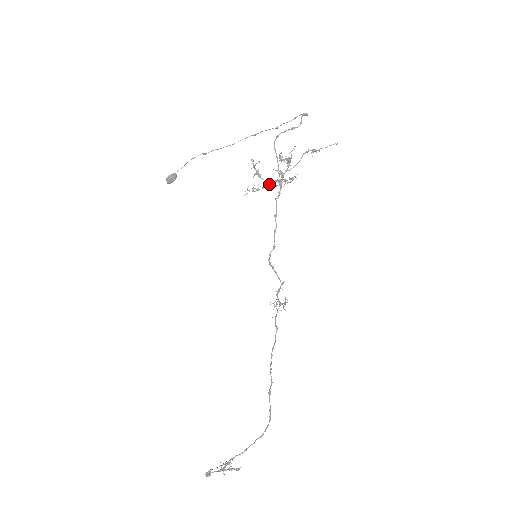
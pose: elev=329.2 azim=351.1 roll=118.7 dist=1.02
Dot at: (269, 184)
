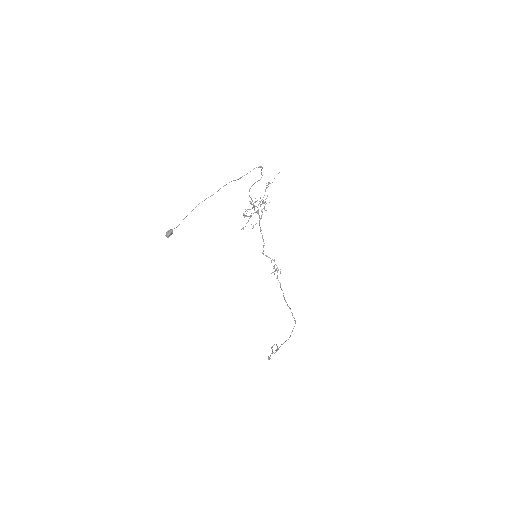
Dot at: occluded
